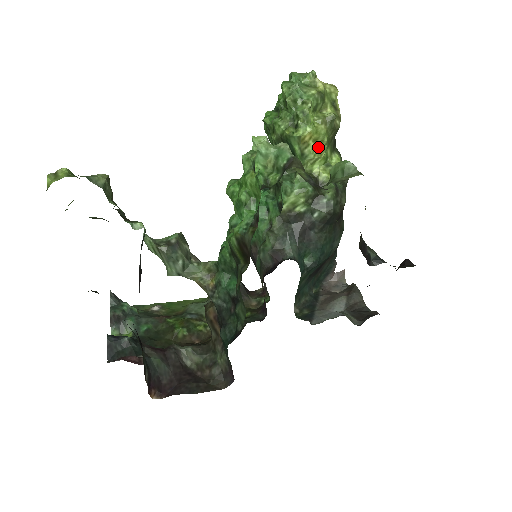
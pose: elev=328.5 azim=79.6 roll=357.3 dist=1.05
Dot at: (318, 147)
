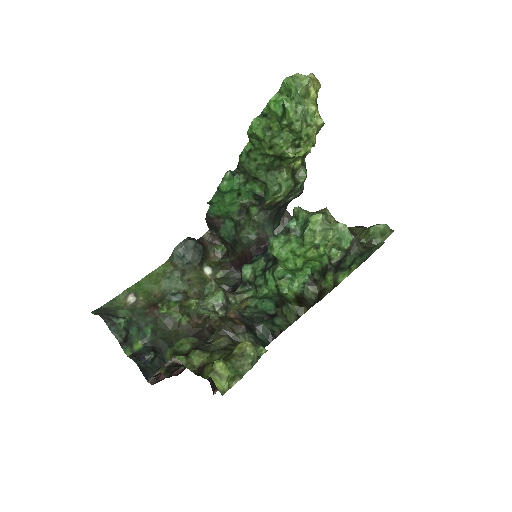
Dot at: occluded
